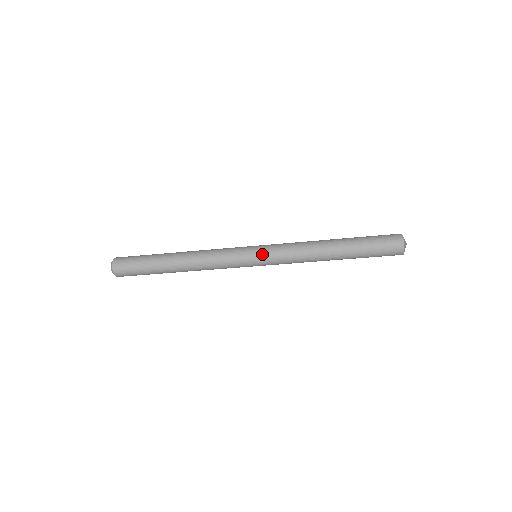
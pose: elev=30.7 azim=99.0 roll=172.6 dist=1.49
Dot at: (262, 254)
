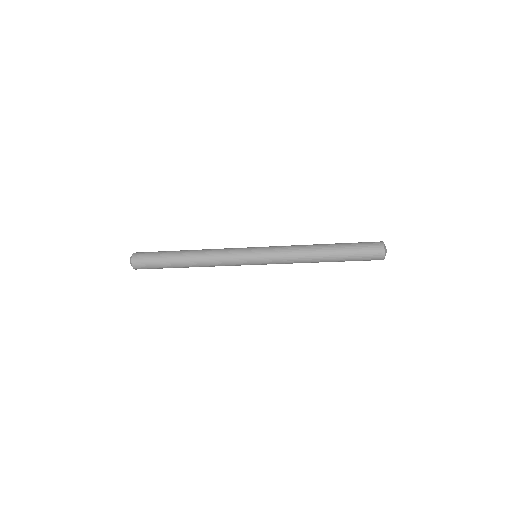
Dot at: (261, 251)
